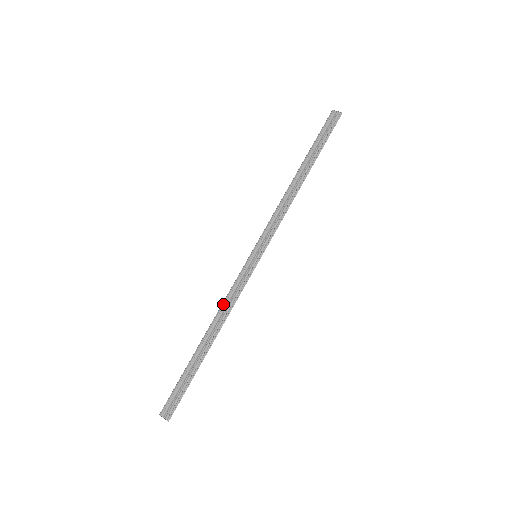
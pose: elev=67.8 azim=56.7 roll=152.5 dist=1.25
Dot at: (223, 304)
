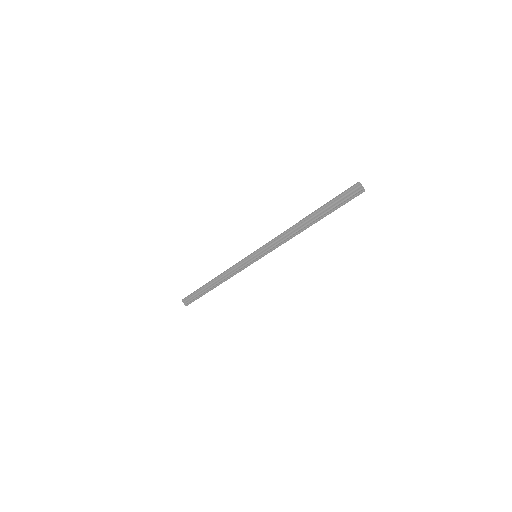
Dot at: (227, 271)
